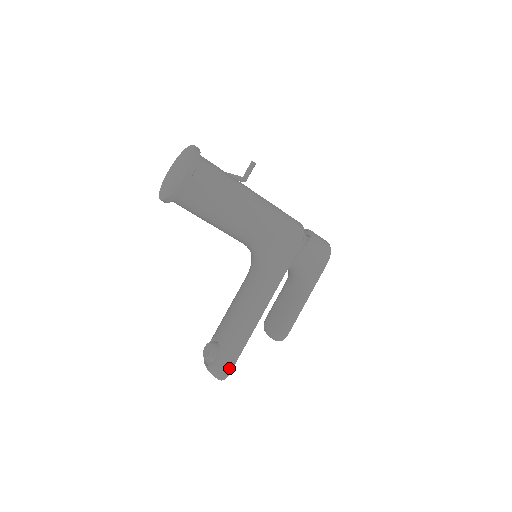
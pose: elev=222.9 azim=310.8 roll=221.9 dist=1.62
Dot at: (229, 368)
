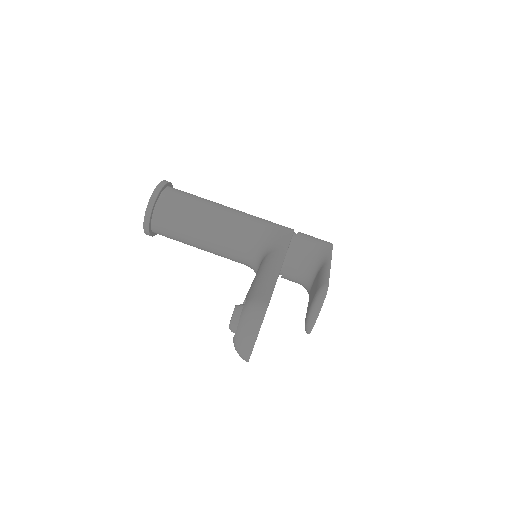
Dot at: (264, 299)
